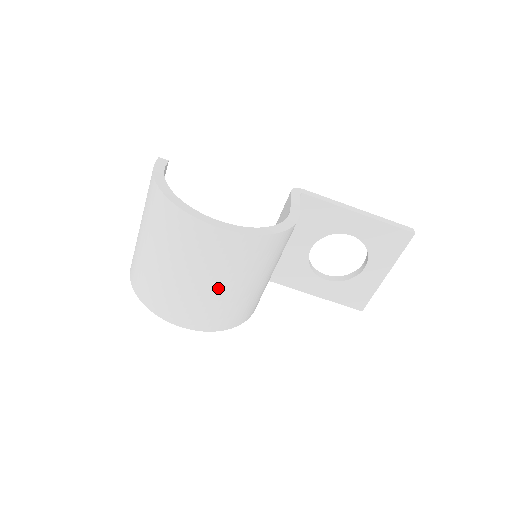
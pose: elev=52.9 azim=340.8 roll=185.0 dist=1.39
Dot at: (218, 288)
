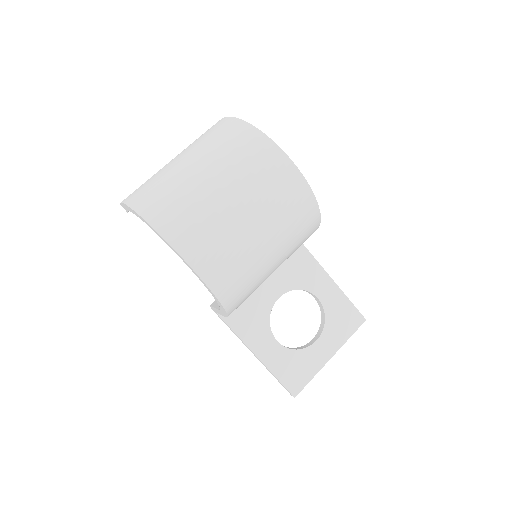
Dot at: (254, 230)
